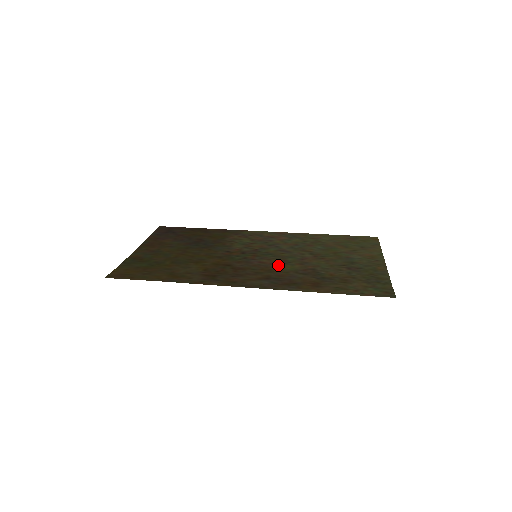
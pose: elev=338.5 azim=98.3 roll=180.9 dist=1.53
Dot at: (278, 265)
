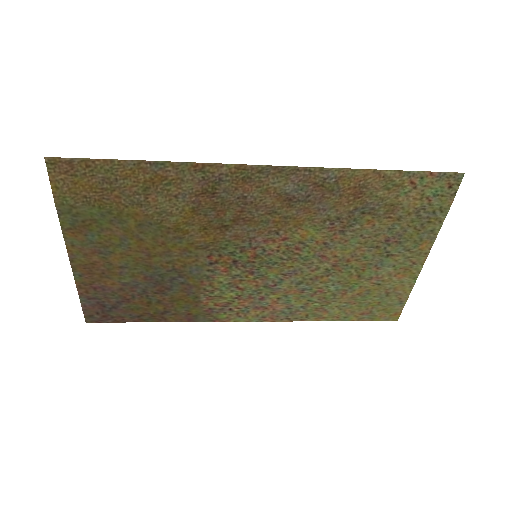
Dot at: (293, 236)
